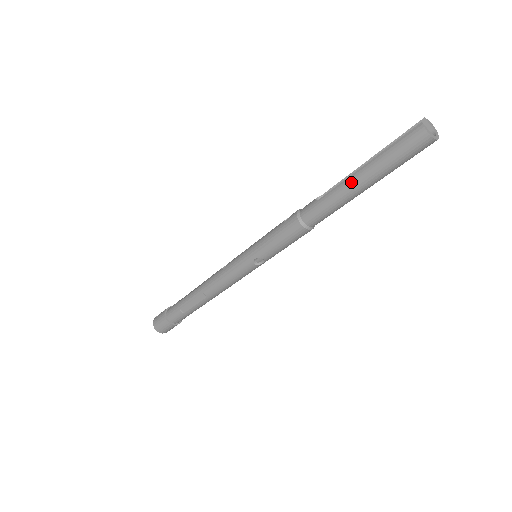
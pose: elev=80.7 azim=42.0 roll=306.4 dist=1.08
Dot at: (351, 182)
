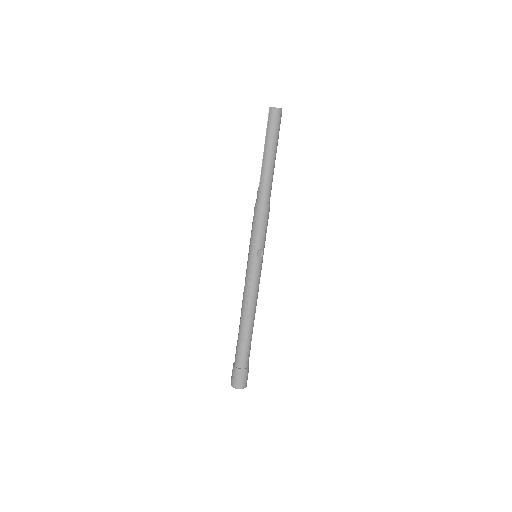
Dot at: (266, 160)
